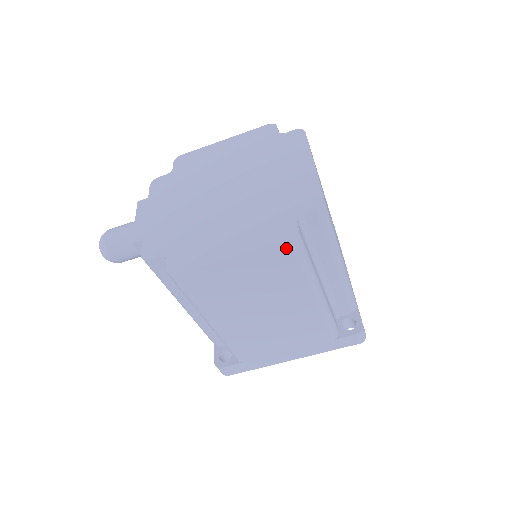
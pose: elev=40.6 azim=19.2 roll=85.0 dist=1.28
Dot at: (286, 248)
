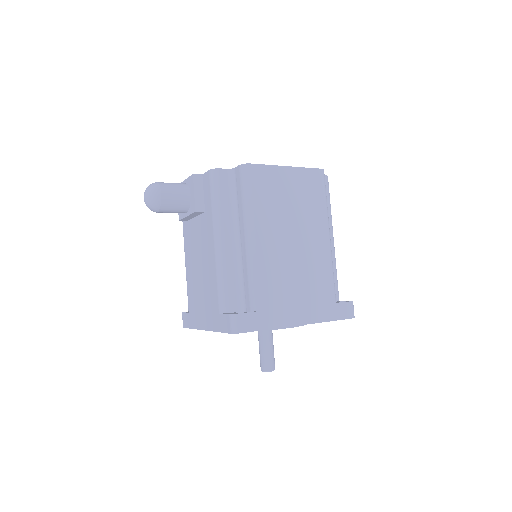
Dot at: (319, 175)
